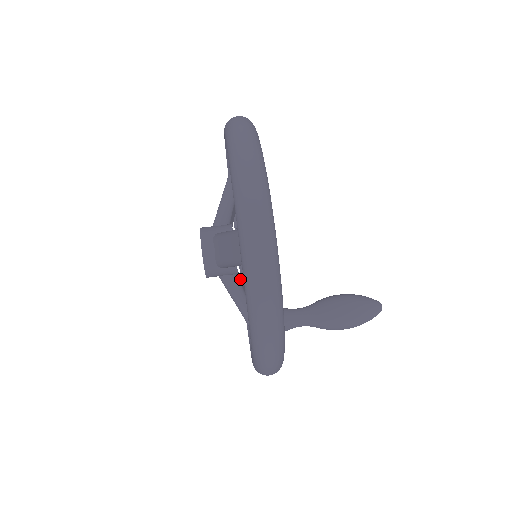
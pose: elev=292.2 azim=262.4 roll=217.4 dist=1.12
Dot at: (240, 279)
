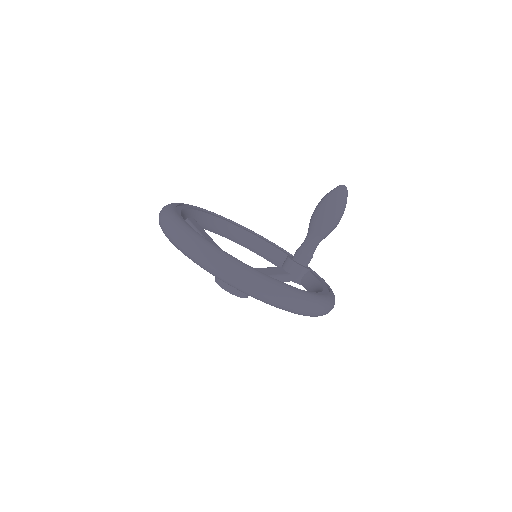
Dot at: (262, 271)
